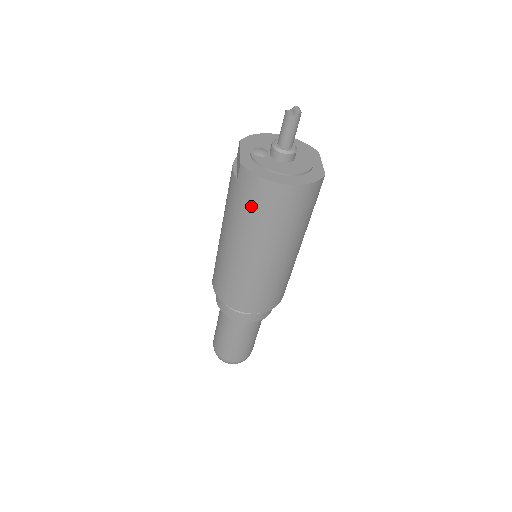
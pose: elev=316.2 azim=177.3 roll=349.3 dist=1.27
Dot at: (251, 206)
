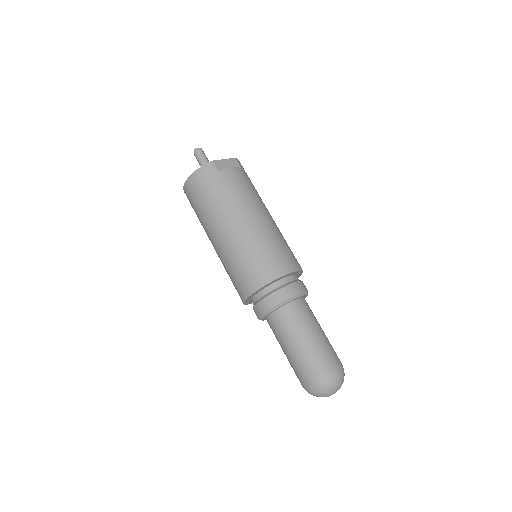
Dot at: occluded
